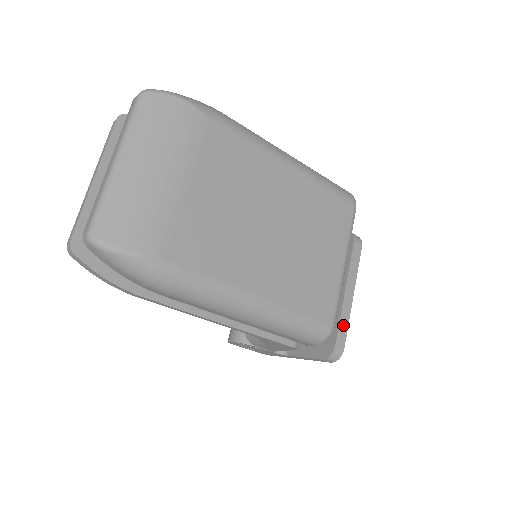
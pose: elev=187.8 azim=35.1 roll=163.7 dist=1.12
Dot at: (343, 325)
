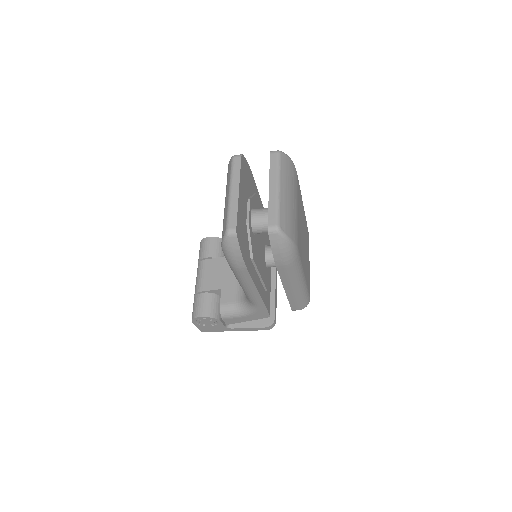
Dot at: occluded
